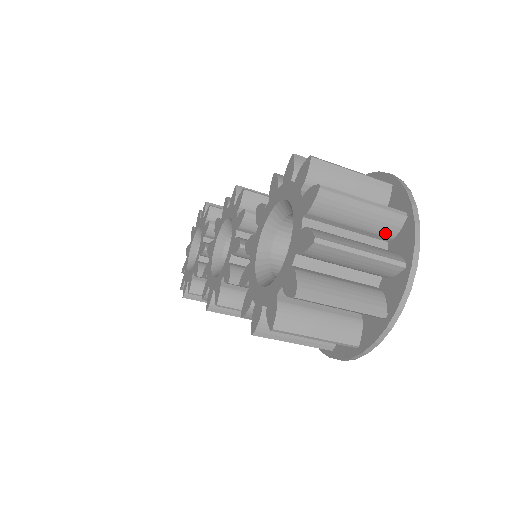
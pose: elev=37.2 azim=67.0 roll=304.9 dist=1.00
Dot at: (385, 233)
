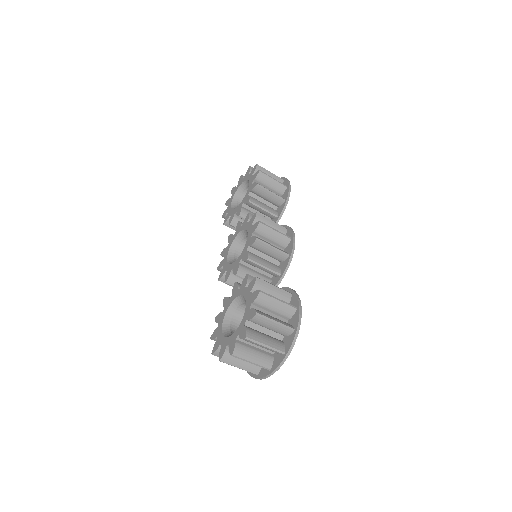
Dot at: occluded
